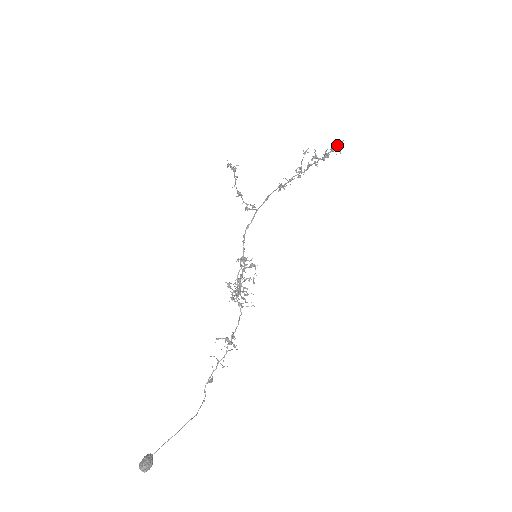
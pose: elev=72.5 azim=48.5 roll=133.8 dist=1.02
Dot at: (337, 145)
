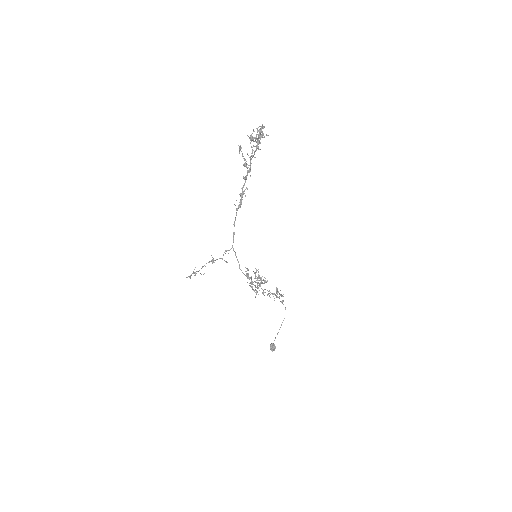
Dot at: (260, 130)
